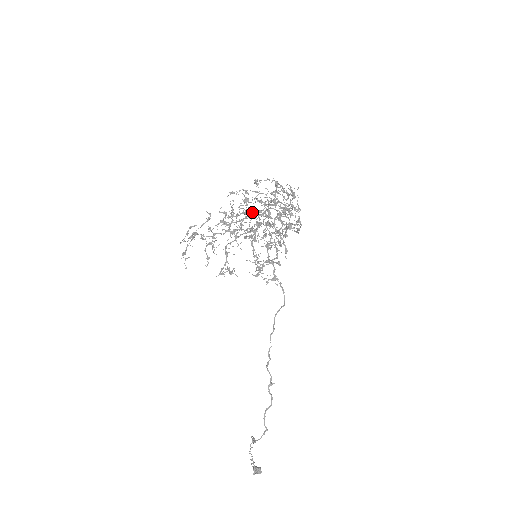
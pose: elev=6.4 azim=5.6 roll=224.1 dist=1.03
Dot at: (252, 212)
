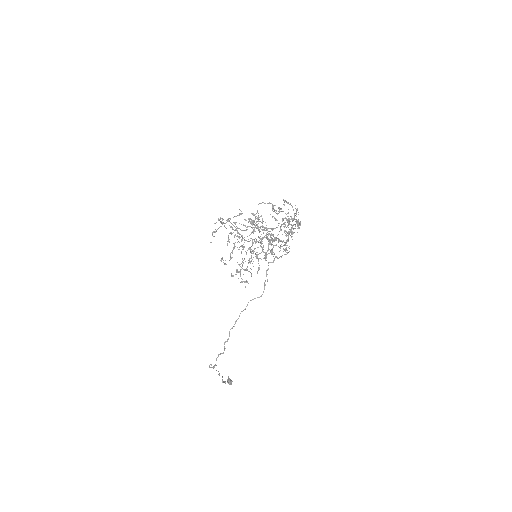
Dot at: (258, 228)
